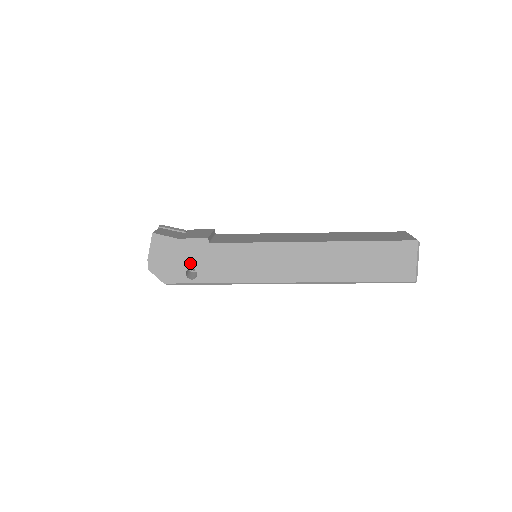
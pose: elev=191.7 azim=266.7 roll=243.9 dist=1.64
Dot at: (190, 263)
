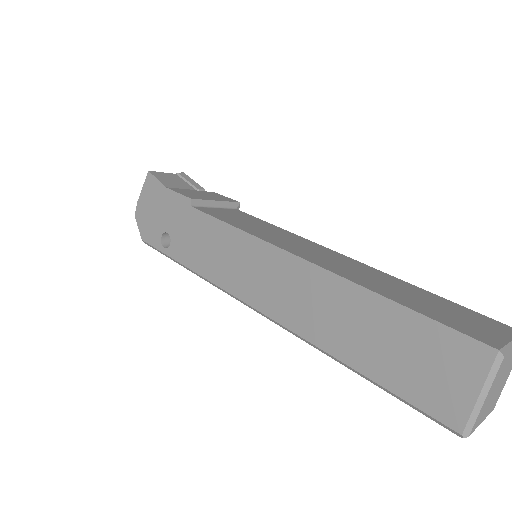
Dot at: (168, 225)
